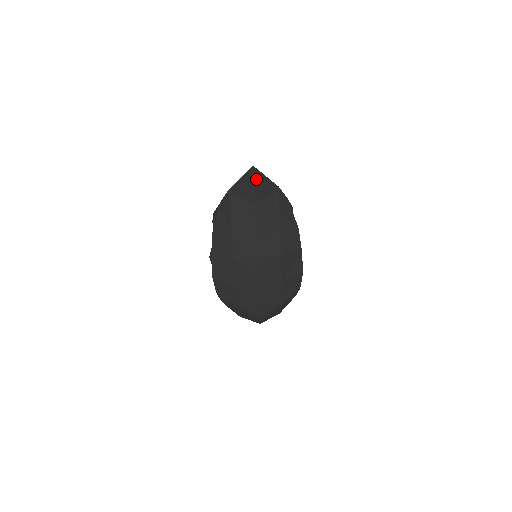
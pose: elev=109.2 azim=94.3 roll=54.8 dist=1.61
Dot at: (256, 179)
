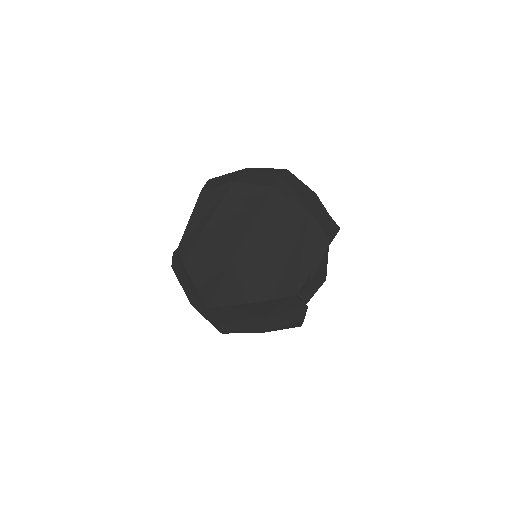
Dot at: occluded
